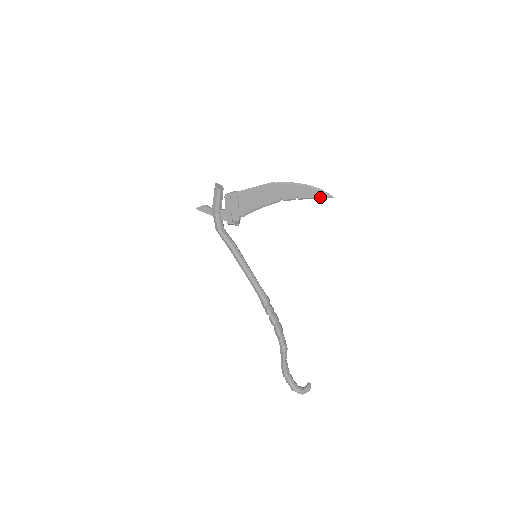
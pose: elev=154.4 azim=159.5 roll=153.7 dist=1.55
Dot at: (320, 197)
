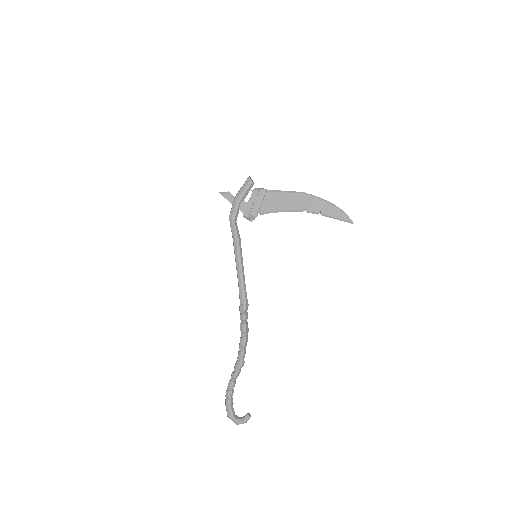
Dot at: (341, 219)
